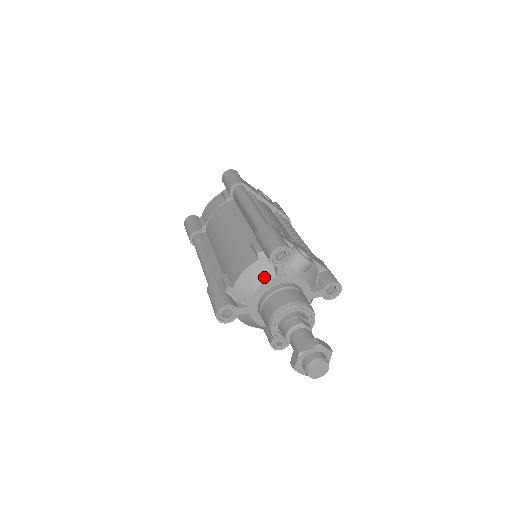
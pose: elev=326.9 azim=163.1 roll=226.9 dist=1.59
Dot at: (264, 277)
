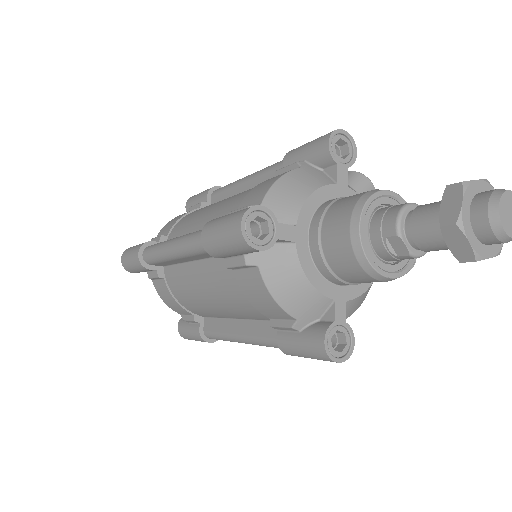
Dot at: (317, 181)
